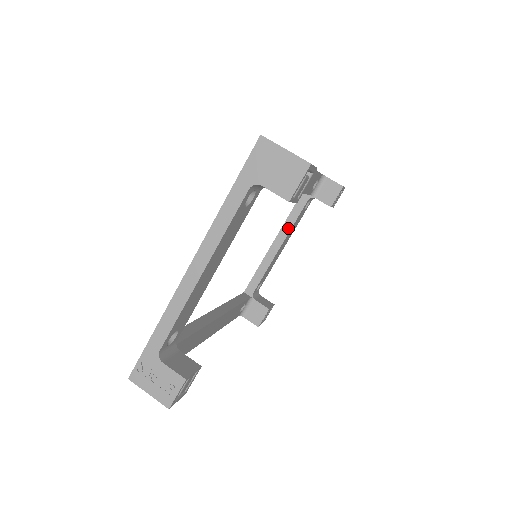
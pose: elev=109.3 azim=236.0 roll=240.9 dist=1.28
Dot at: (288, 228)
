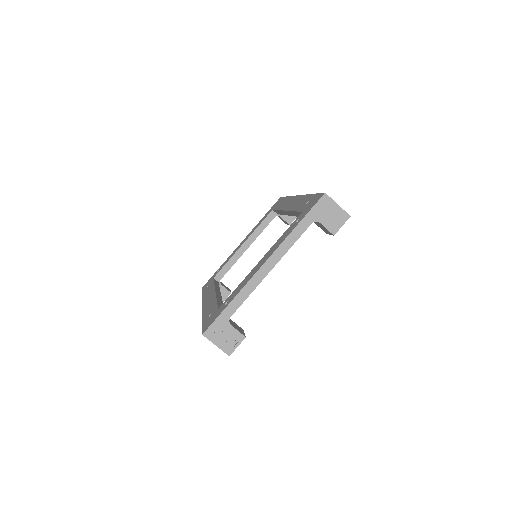
Dot at: (257, 235)
